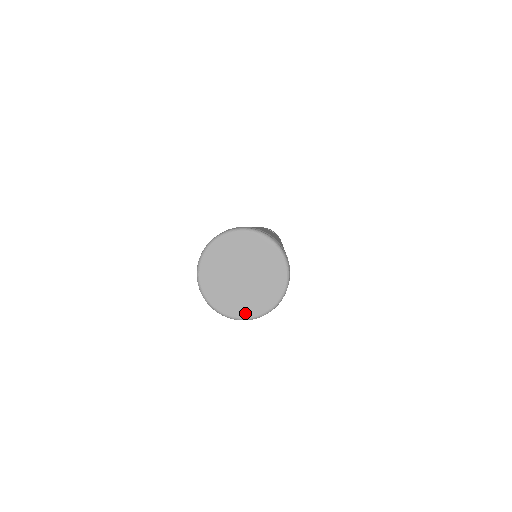
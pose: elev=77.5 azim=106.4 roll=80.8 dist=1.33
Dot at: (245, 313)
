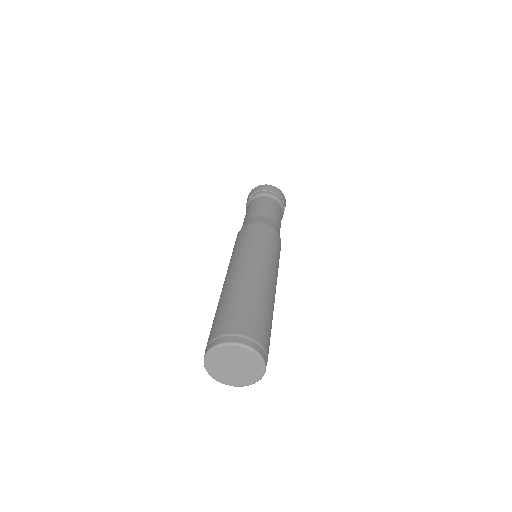
Dot at: (246, 383)
